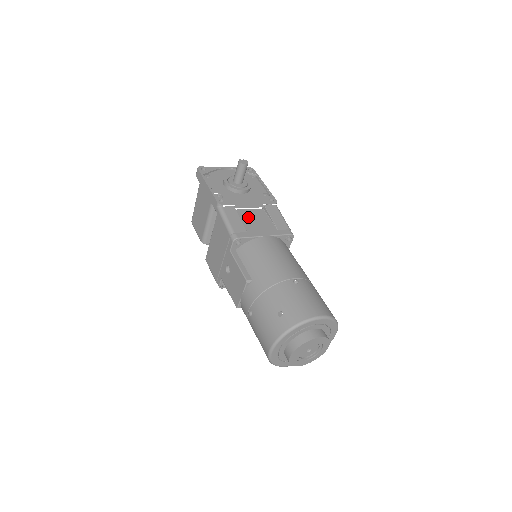
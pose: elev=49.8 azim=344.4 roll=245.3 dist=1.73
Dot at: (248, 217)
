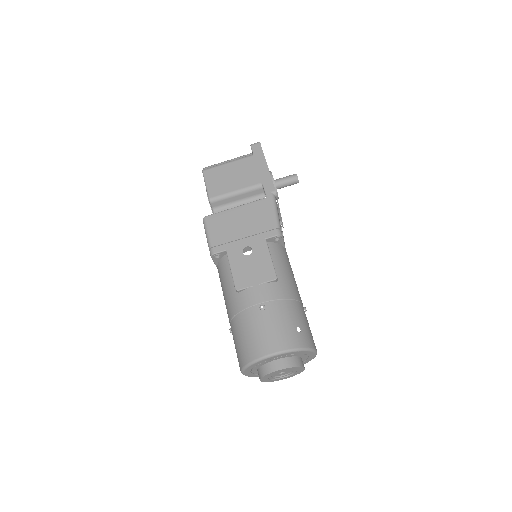
Dot at: occluded
